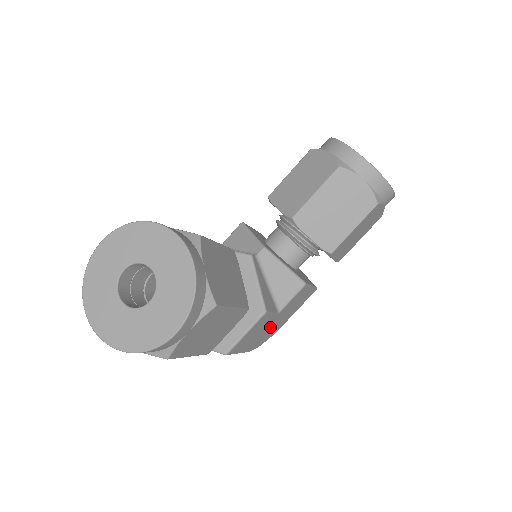
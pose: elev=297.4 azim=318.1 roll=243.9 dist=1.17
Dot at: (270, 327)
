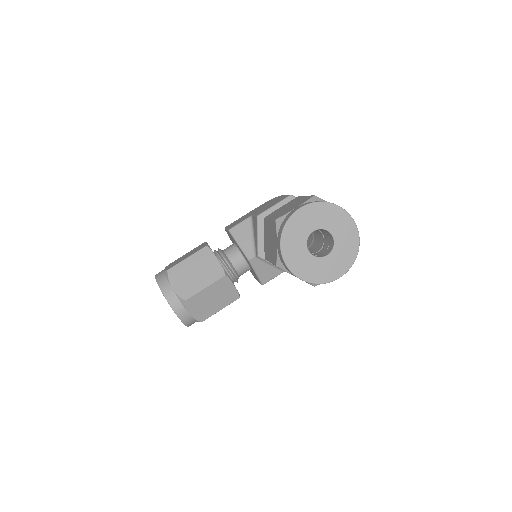
Dot at: occluded
